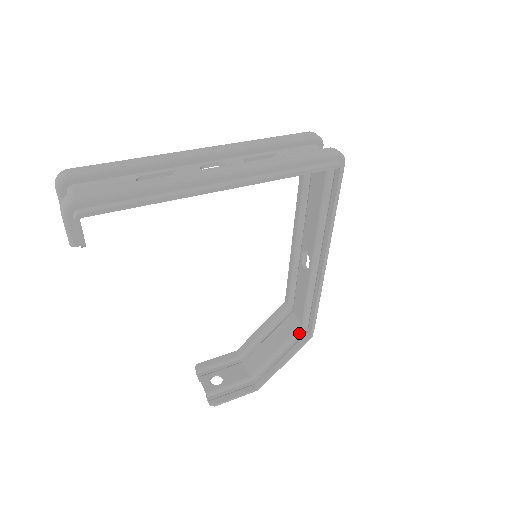
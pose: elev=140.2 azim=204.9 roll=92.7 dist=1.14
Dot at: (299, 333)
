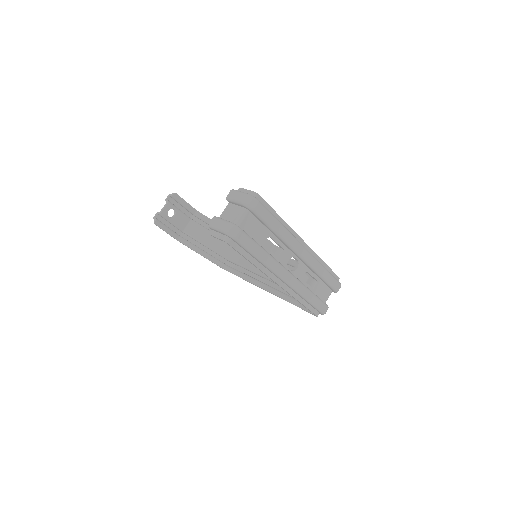
Dot at: (223, 257)
